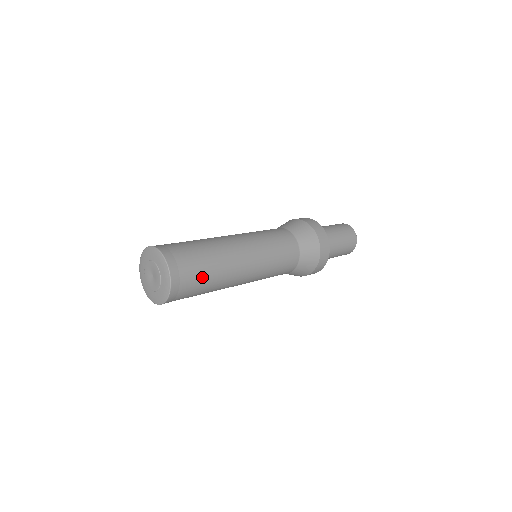
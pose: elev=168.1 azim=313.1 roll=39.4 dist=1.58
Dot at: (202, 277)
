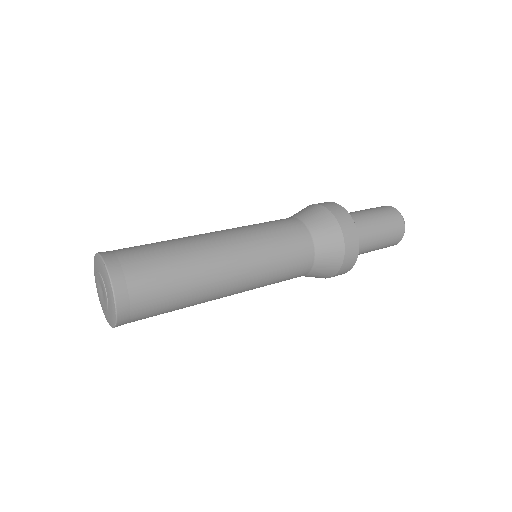
Dot at: (164, 295)
